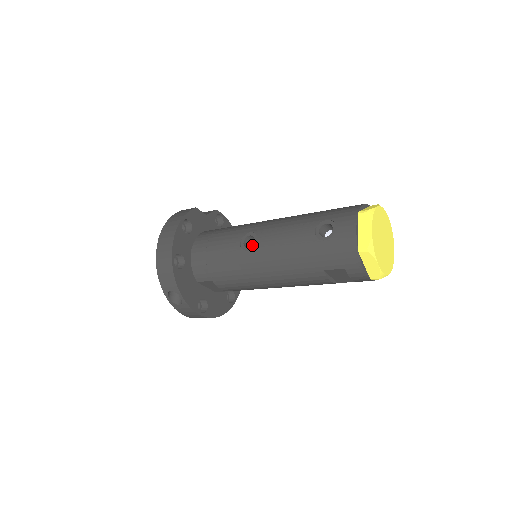
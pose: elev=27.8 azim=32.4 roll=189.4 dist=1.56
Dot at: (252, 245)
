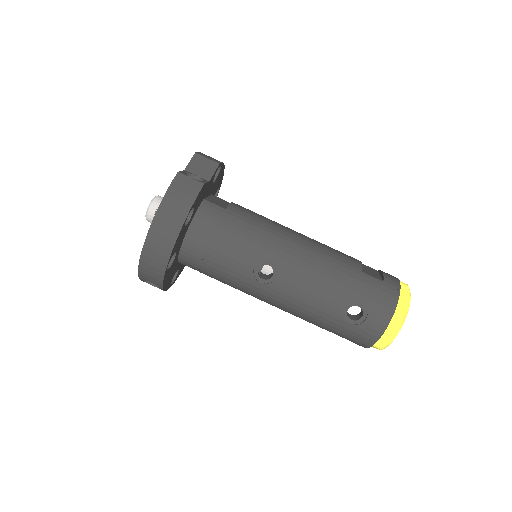
Dot at: (268, 279)
